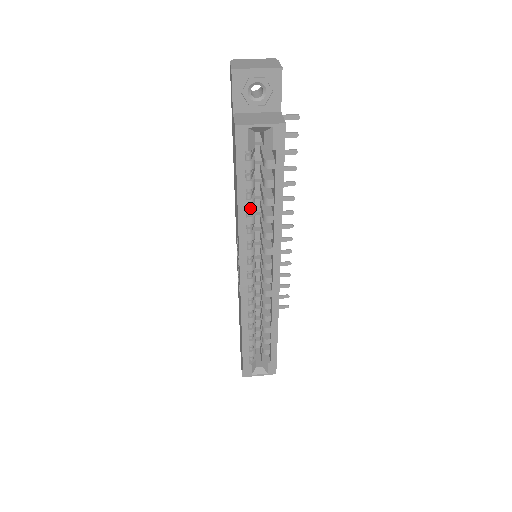
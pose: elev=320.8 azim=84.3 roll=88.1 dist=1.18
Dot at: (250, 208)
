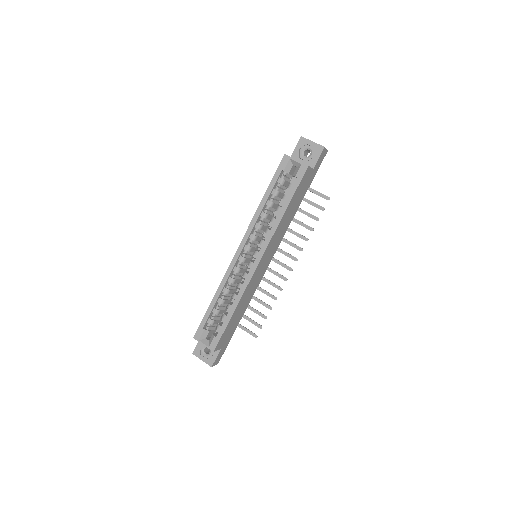
Dot at: (268, 208)
